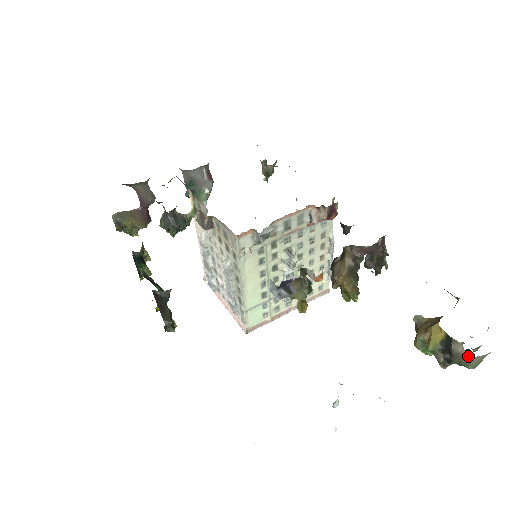
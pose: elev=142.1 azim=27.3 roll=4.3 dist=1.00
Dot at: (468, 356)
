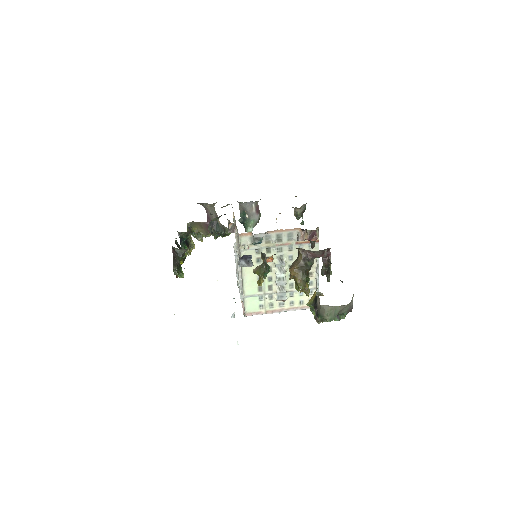
Dot at: (320, 306)
